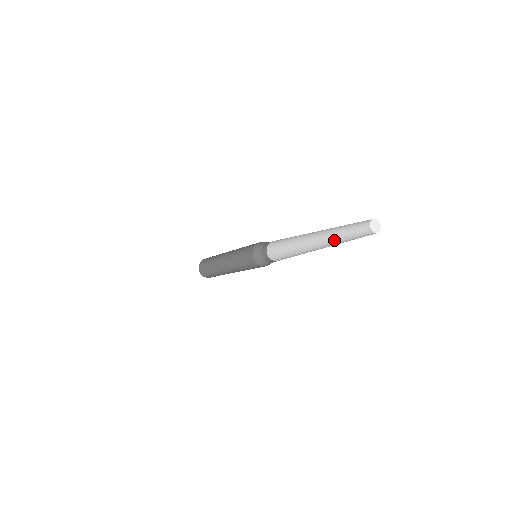
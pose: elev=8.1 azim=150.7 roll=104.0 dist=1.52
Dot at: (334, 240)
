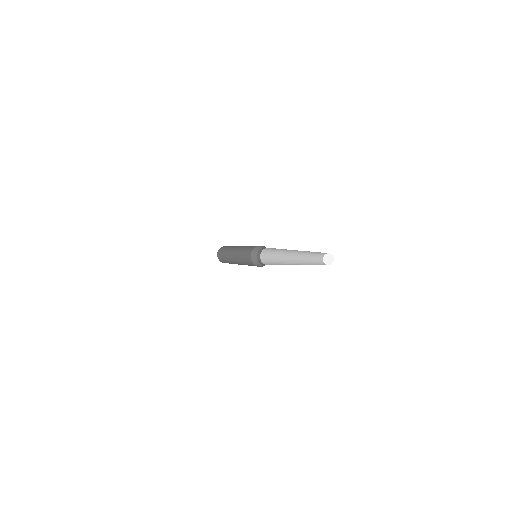
Dot at: (302, 263)
